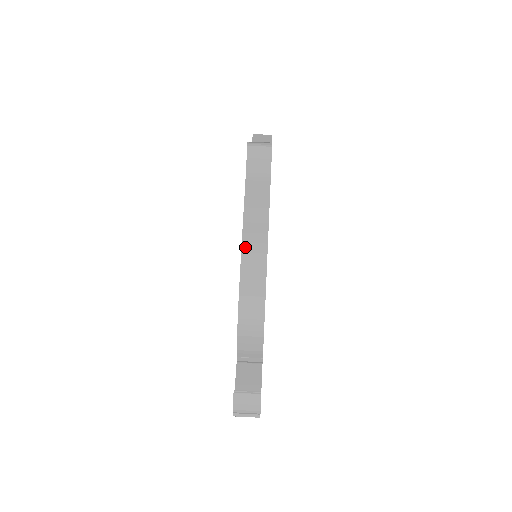
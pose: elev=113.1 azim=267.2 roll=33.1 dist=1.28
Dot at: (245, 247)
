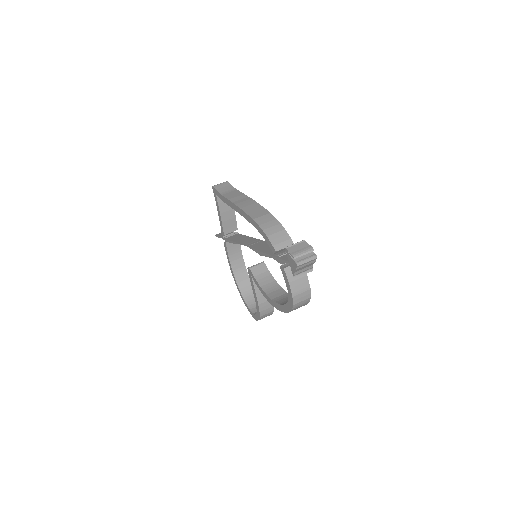
Dot at: (241, 206)
